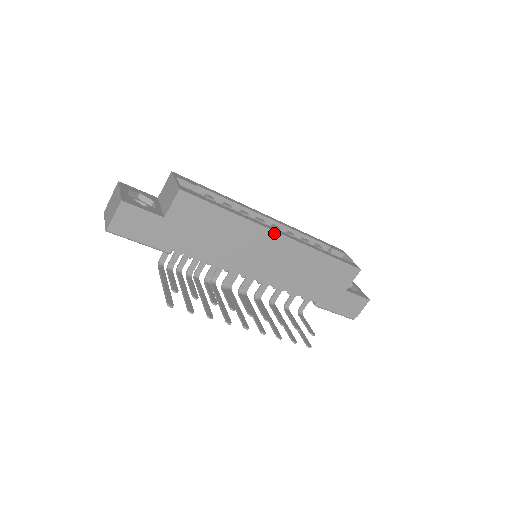
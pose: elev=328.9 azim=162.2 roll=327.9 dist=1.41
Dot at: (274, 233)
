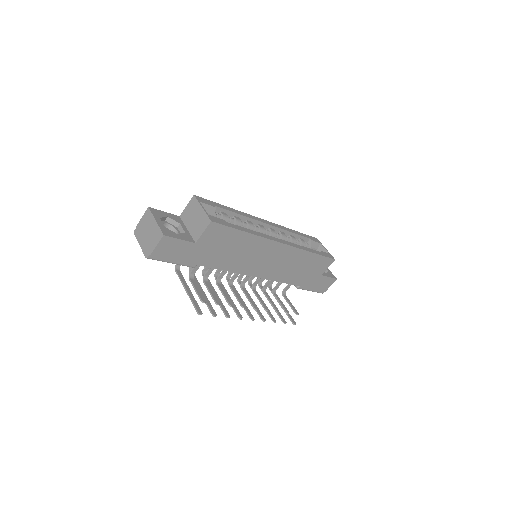
Dot at: (277, 243)
